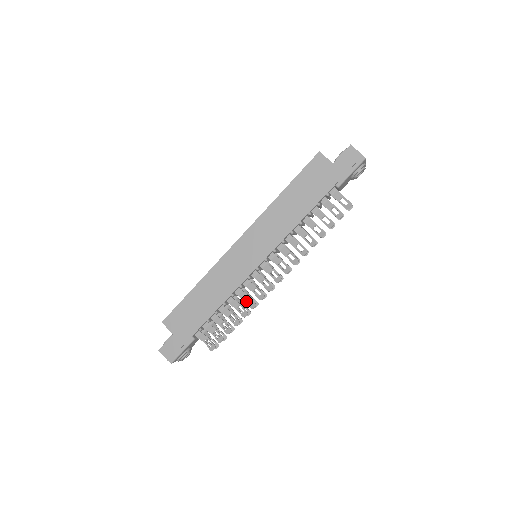
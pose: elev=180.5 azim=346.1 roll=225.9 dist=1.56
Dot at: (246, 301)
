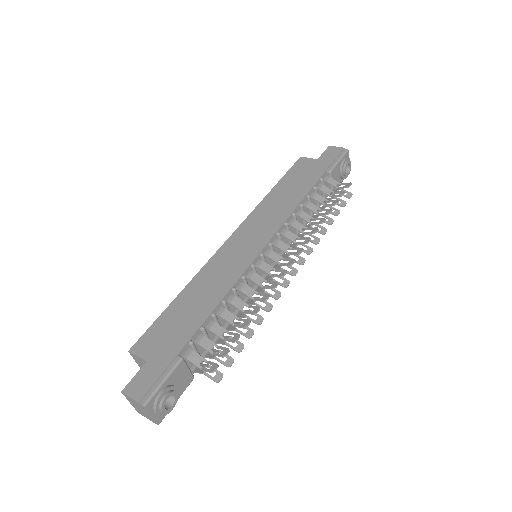
Dot at: (254, 298)
